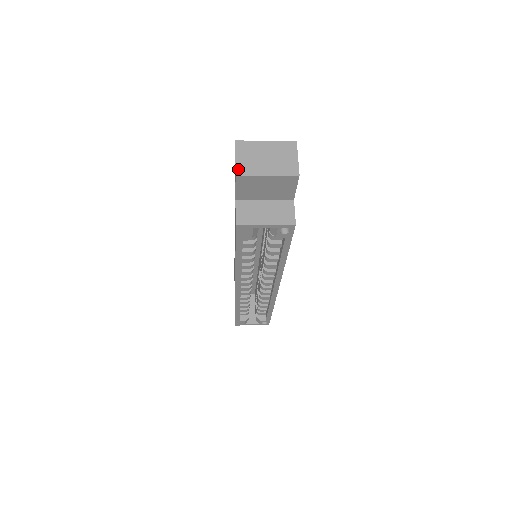
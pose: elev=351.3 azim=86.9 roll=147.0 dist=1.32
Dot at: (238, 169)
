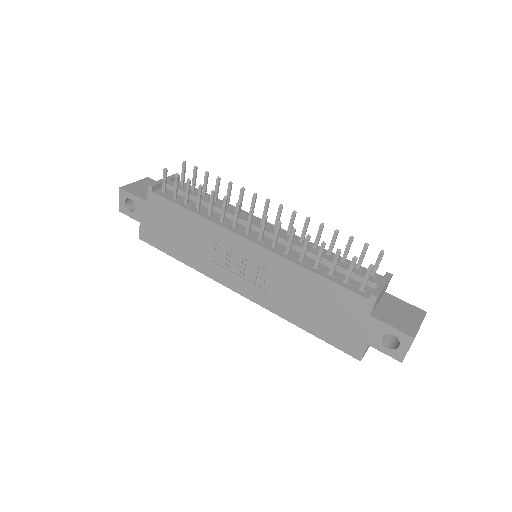
Dot at: occluded
